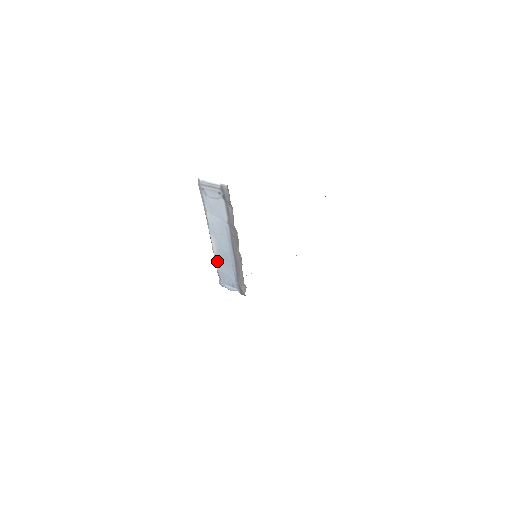
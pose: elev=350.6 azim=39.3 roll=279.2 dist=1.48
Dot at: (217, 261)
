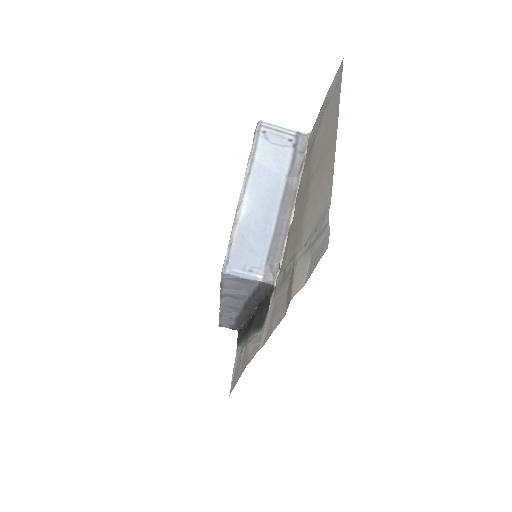
Dot at: (239, 230)
